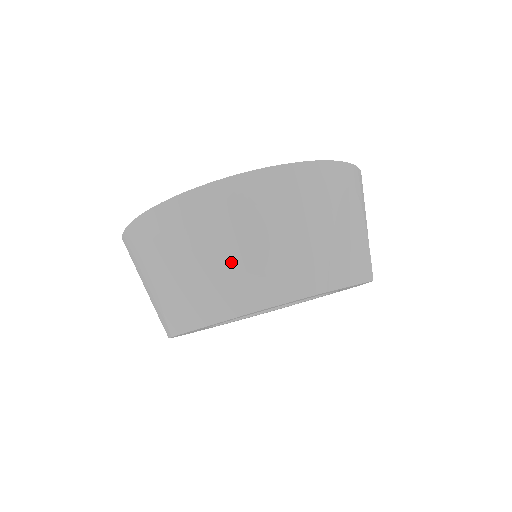
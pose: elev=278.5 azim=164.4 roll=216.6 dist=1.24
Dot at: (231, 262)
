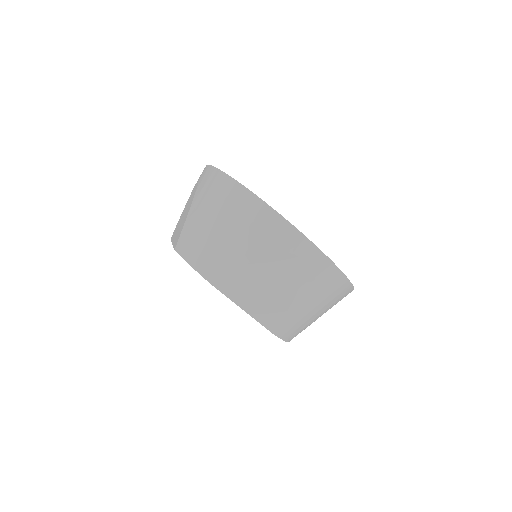
Dot at: (194, 219)
